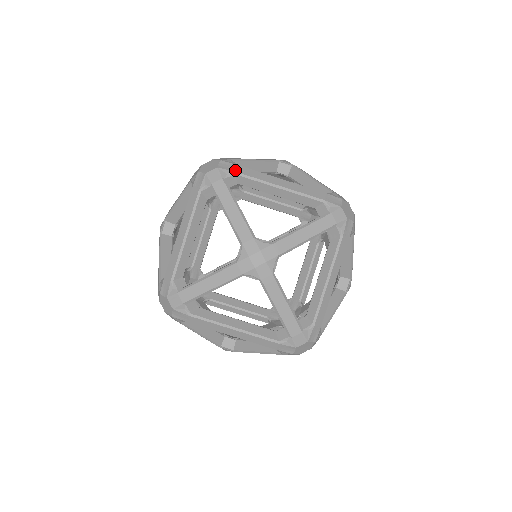
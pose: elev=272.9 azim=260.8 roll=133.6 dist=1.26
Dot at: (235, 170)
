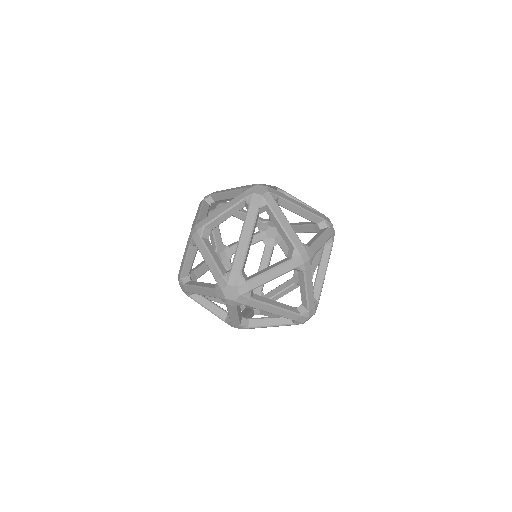
Dot at: (246, 304)
